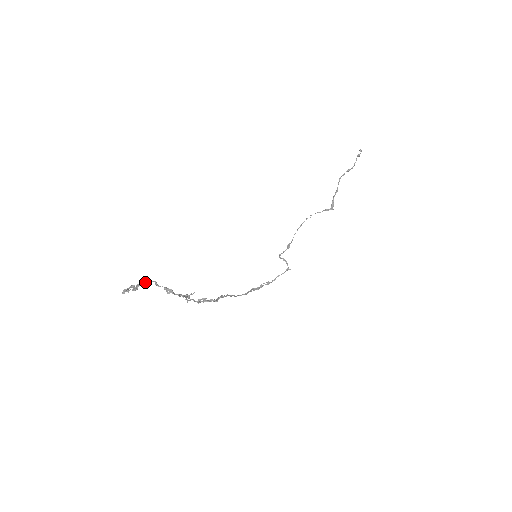
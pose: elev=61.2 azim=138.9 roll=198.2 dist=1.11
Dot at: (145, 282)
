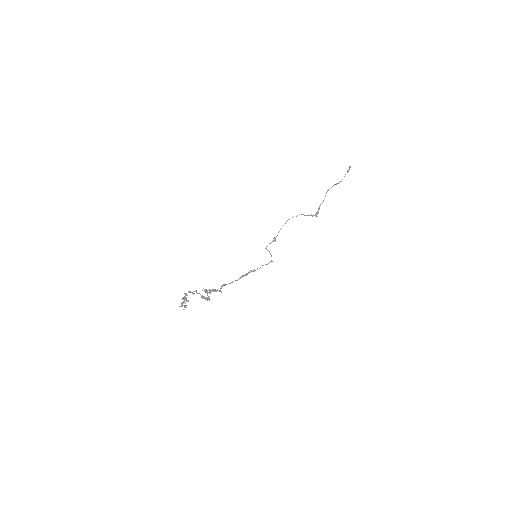
Dot at: (190, 291)
